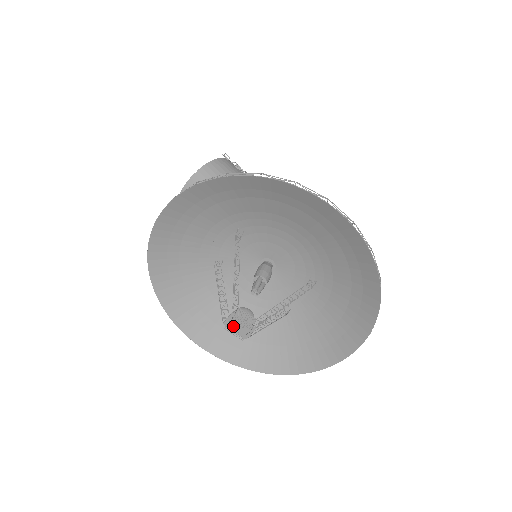
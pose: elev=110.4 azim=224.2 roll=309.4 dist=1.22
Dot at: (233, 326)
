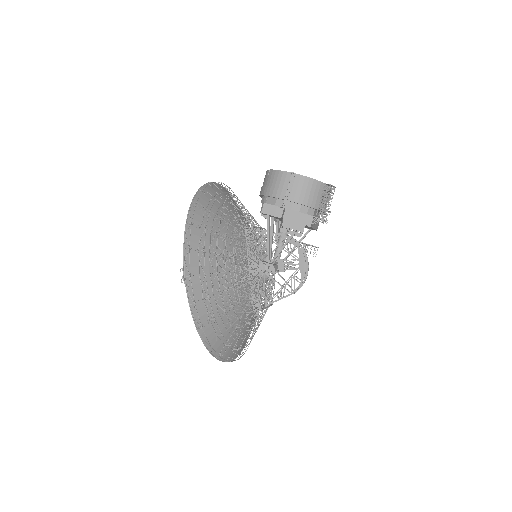
Dot at: occluded
